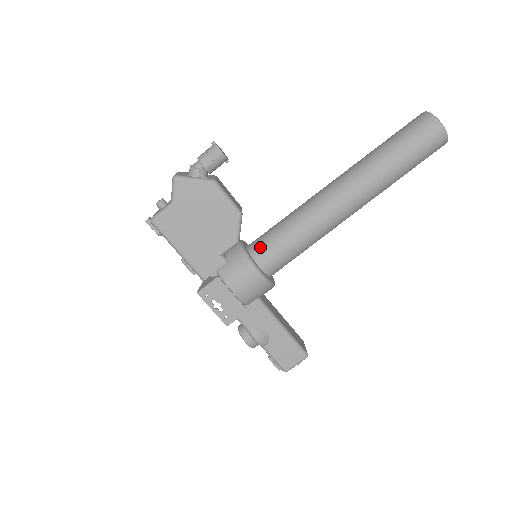
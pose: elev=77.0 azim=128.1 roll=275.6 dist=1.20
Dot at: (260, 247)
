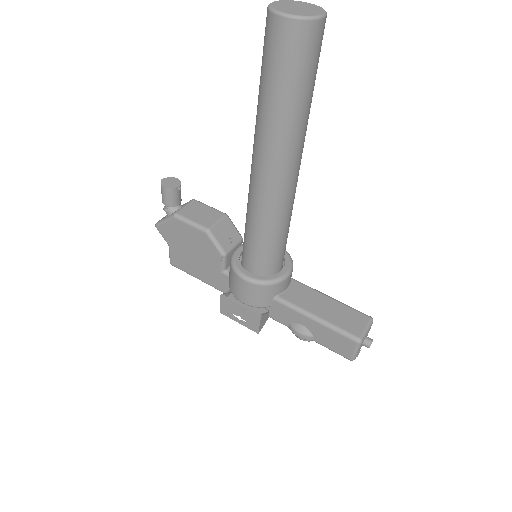
Dot at: (243, 251)
